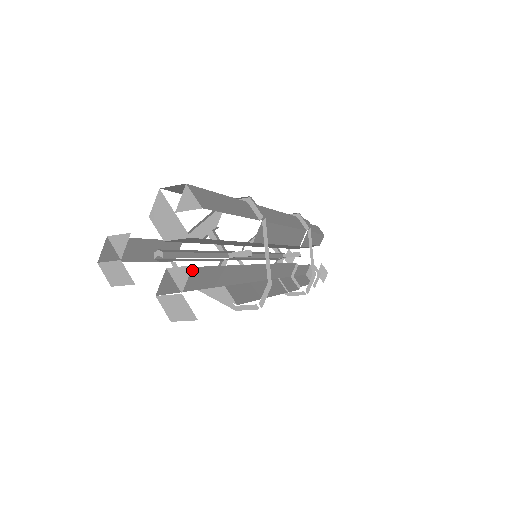
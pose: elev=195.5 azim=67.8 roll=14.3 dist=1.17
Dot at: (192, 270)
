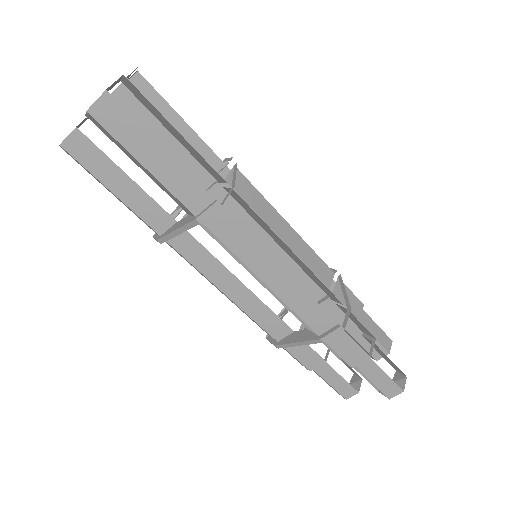
Dot at: occluded
